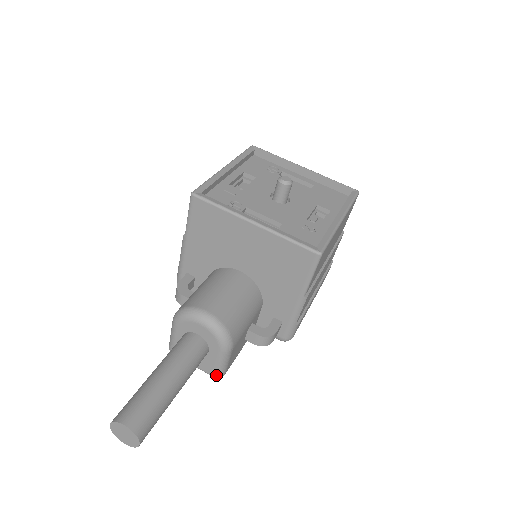
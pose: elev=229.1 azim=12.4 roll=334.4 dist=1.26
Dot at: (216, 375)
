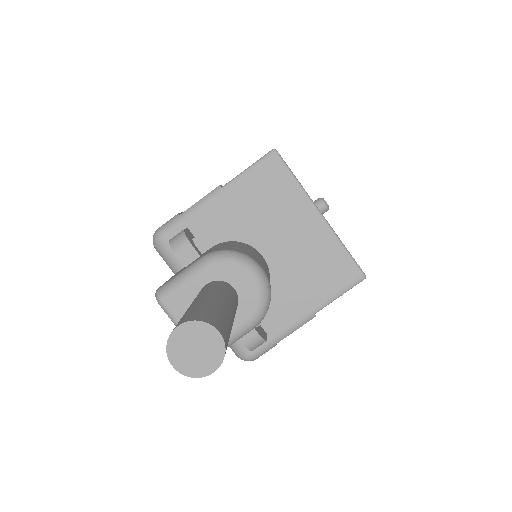
Dot at: occluded
